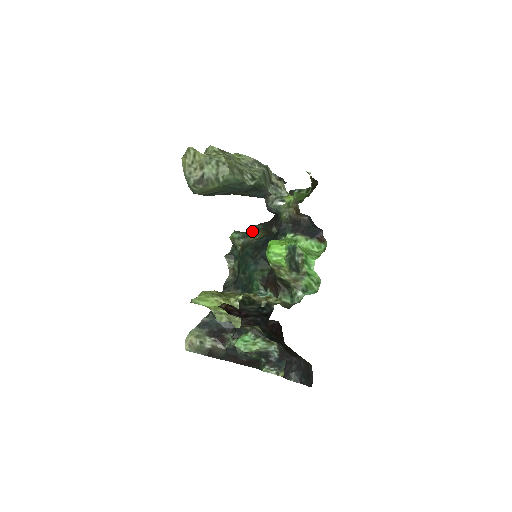
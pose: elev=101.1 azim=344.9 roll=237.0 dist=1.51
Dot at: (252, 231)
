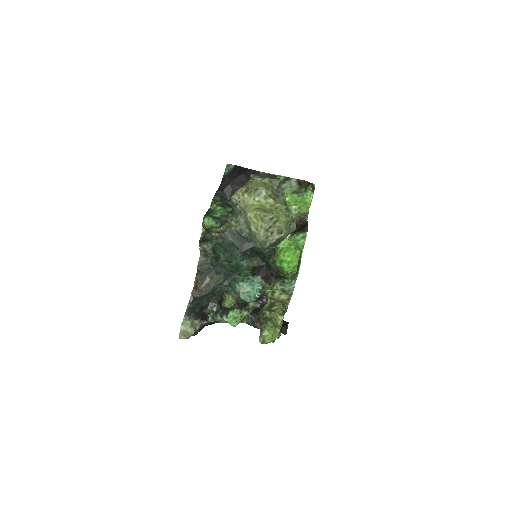
Dot at: (225, 214)
